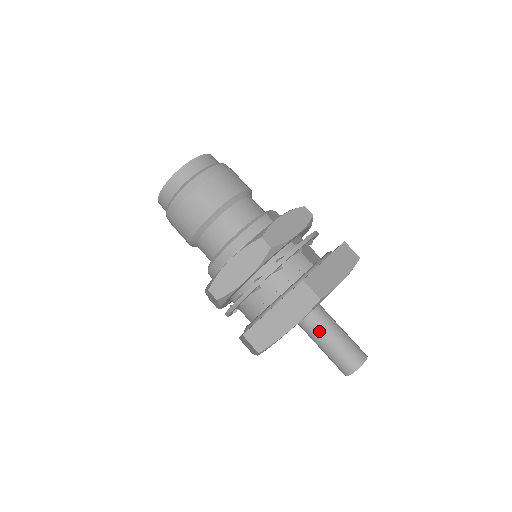
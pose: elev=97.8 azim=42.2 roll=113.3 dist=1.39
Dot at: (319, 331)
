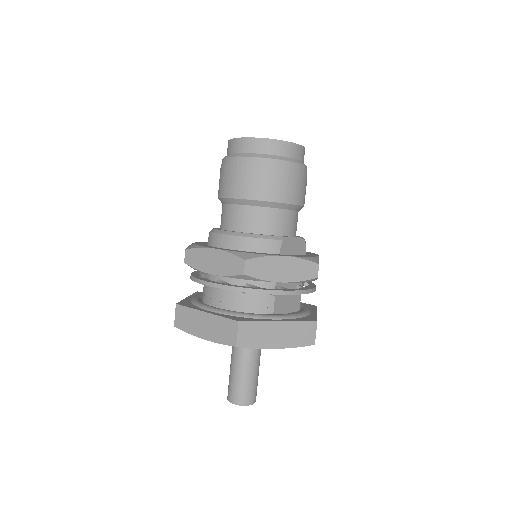
Dot at: (238, 354)
